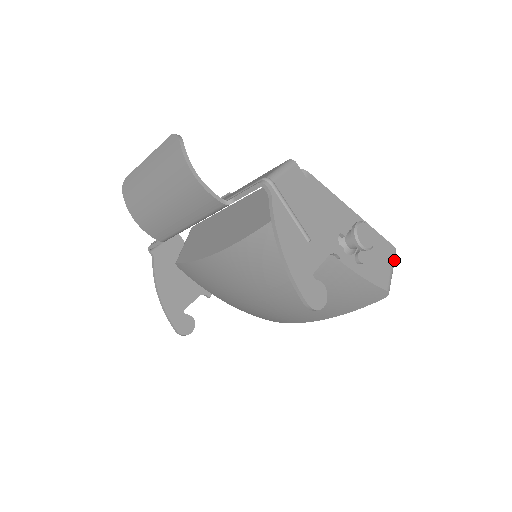
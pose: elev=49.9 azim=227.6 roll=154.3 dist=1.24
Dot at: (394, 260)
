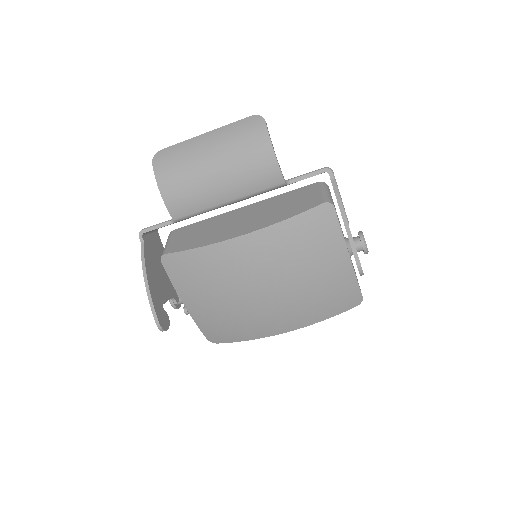
Dot at: occluded
